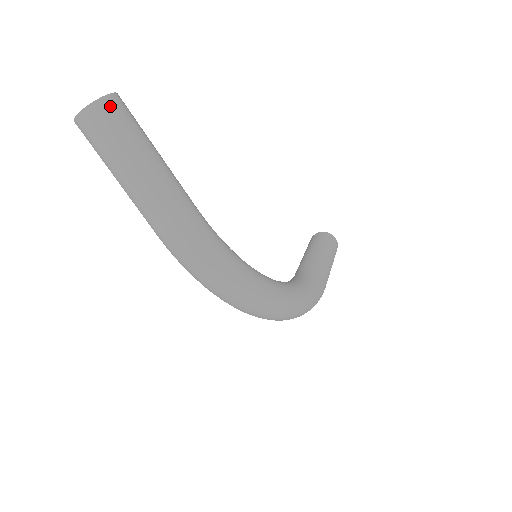
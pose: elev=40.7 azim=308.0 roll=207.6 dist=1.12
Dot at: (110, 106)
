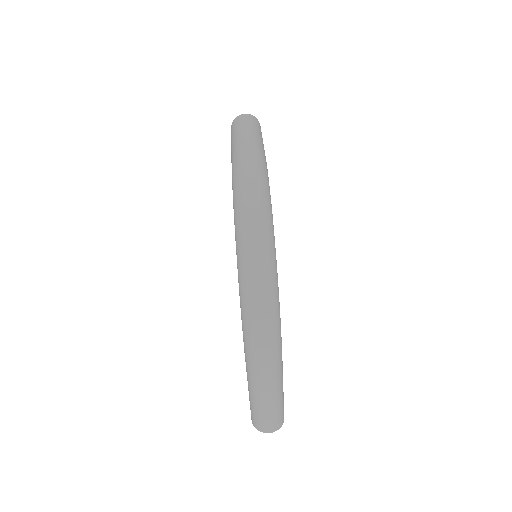
Dot at: (259, 123)
